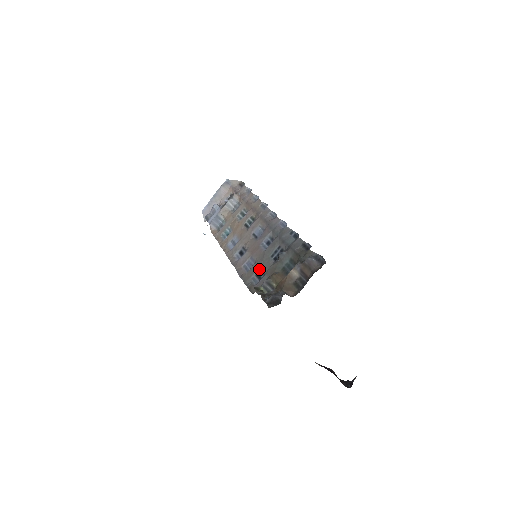
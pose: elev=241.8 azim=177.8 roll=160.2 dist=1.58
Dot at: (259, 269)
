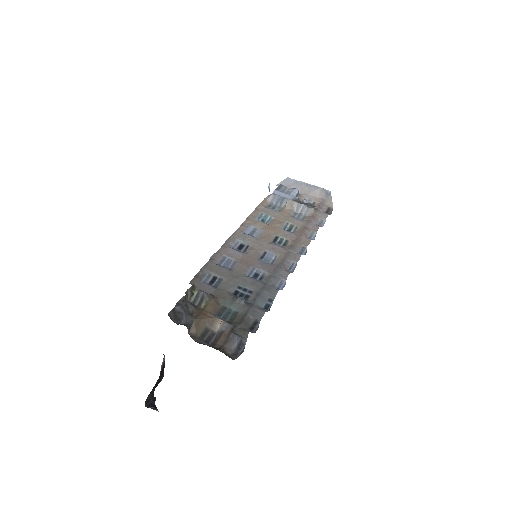
Dot at: (222, 278)
